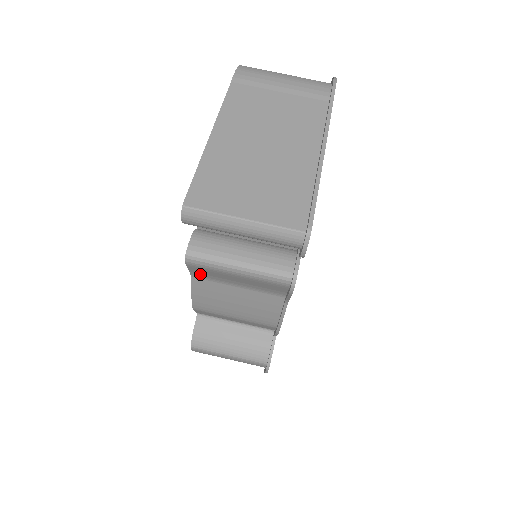
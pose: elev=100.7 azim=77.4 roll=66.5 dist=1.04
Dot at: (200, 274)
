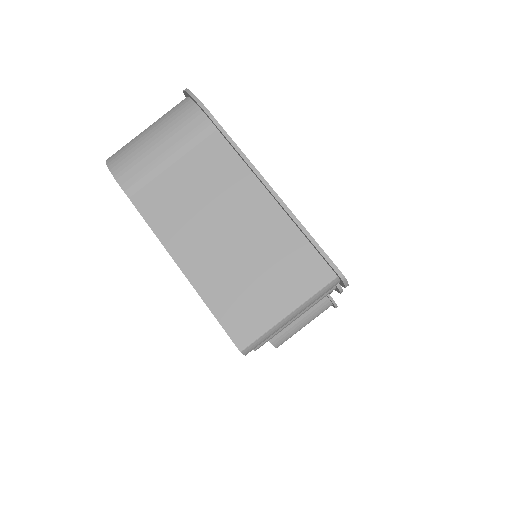
Dot at: occluded
